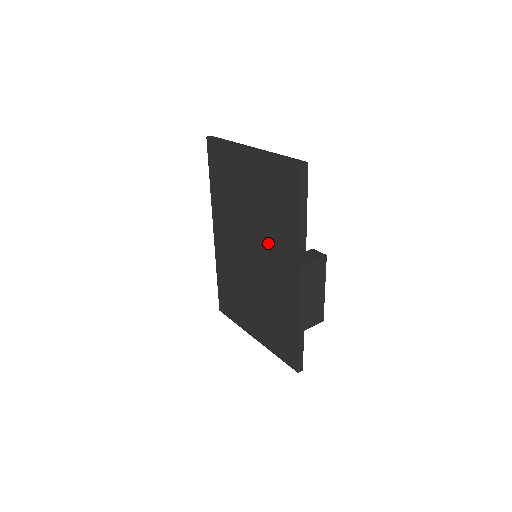
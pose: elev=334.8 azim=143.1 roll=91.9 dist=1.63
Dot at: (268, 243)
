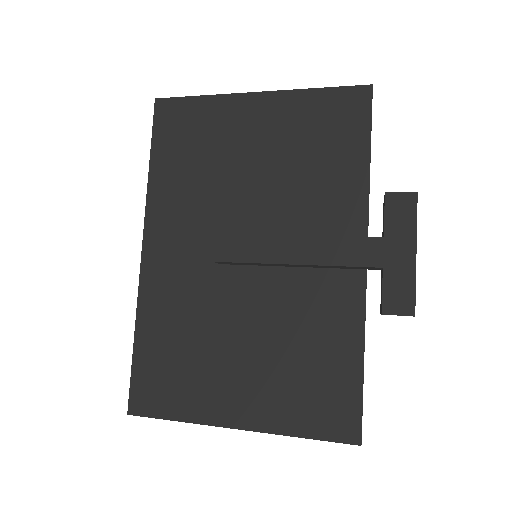
Dot at: (292, 220)
